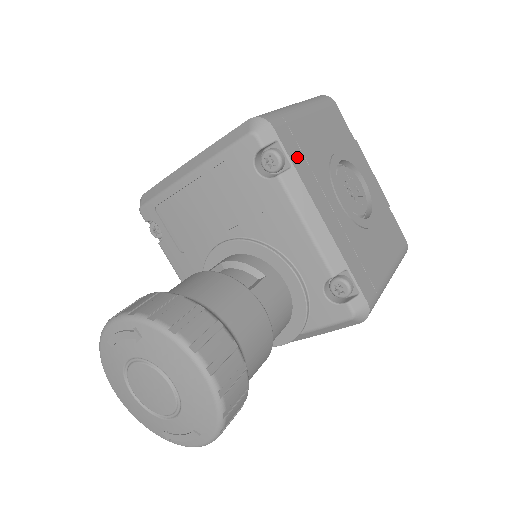
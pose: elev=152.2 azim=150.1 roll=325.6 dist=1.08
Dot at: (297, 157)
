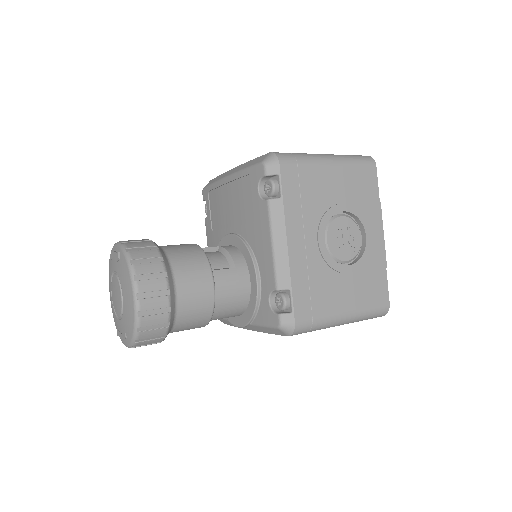
Dot at: (291, 192)
